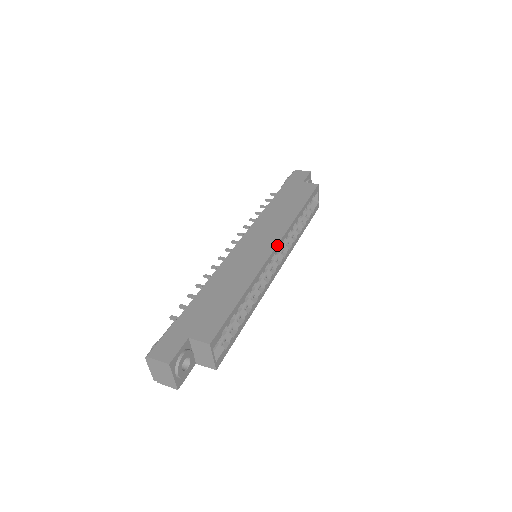
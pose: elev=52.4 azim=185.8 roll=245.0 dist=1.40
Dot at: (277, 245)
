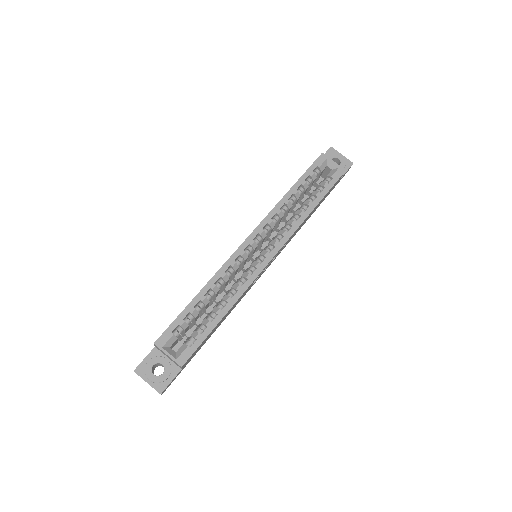
Dot at: (250, 235)
